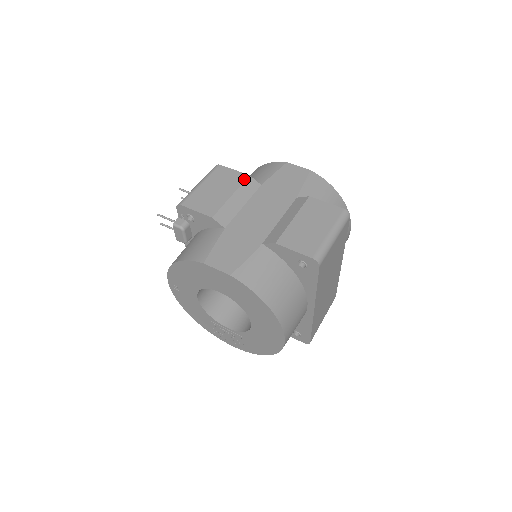
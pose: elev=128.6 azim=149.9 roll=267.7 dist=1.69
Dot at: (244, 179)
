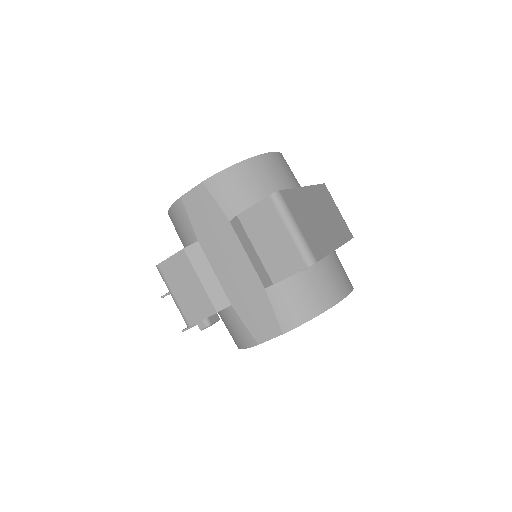
Dot at: (186, 257)
